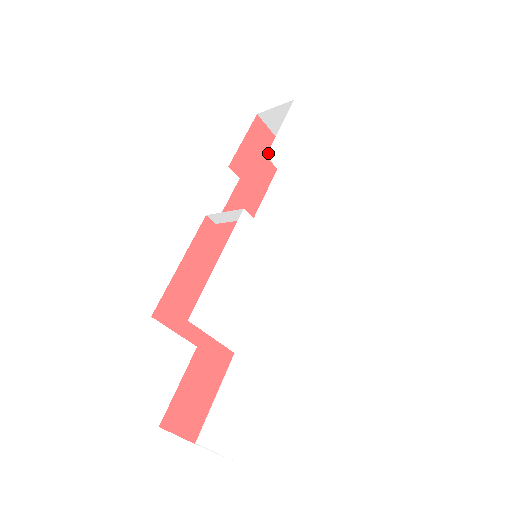
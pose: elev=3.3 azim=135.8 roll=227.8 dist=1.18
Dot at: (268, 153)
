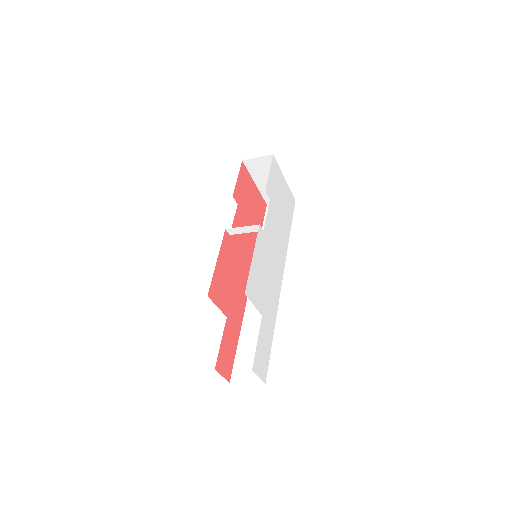
Dot at: (266, 189)
